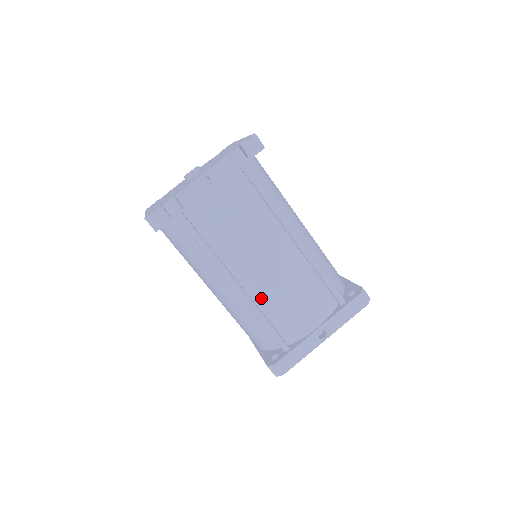
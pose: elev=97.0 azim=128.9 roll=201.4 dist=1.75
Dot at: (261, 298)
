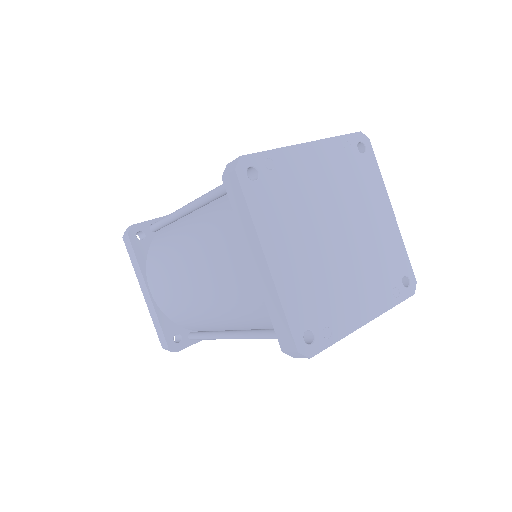
Dot at: occluded
